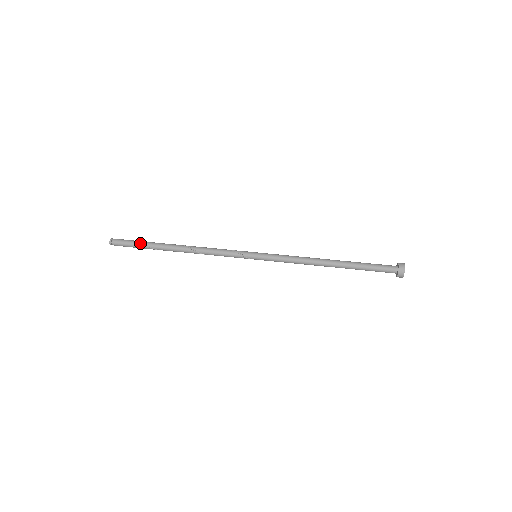
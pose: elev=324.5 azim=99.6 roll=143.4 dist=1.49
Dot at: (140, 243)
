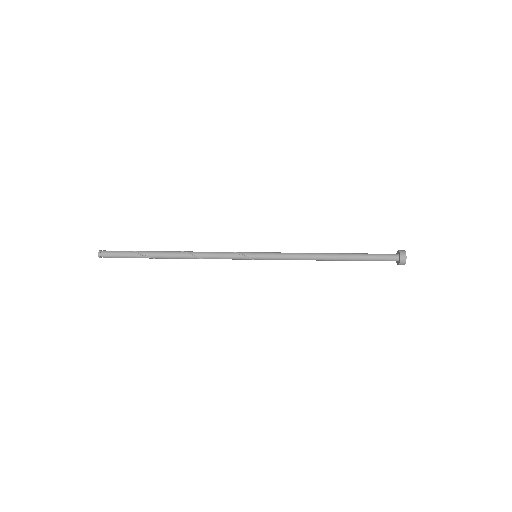
Dot at: (132, 252)
